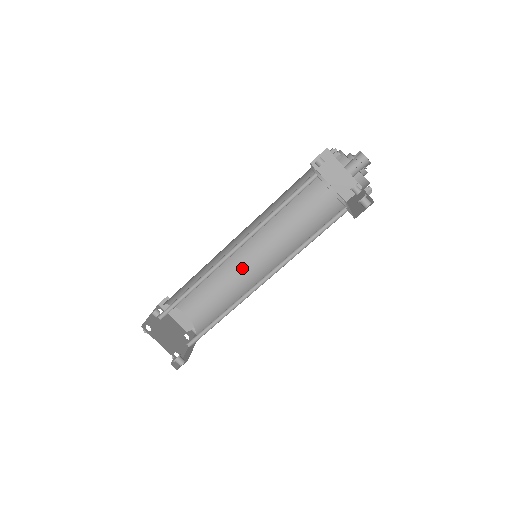
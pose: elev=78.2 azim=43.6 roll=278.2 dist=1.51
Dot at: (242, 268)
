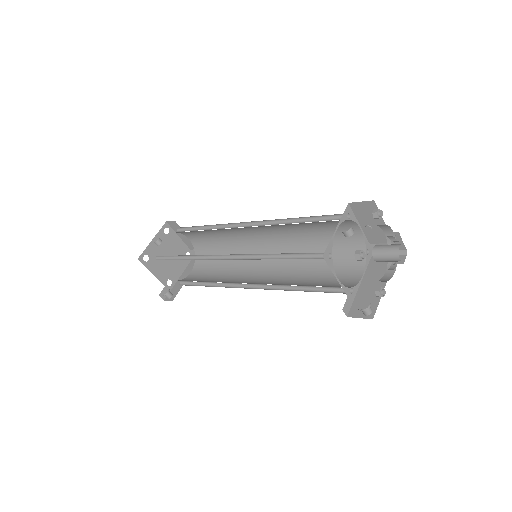
Dot at: (248, 240)
